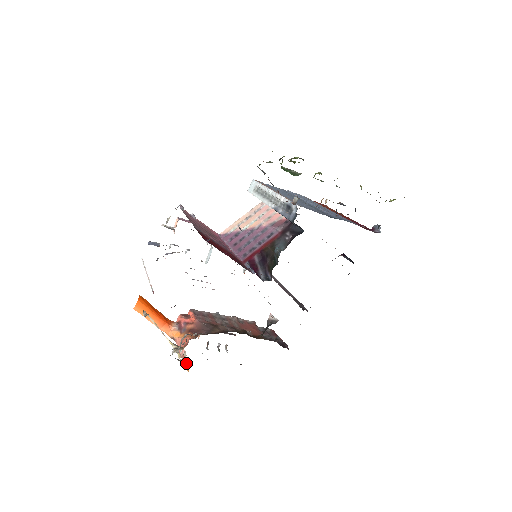
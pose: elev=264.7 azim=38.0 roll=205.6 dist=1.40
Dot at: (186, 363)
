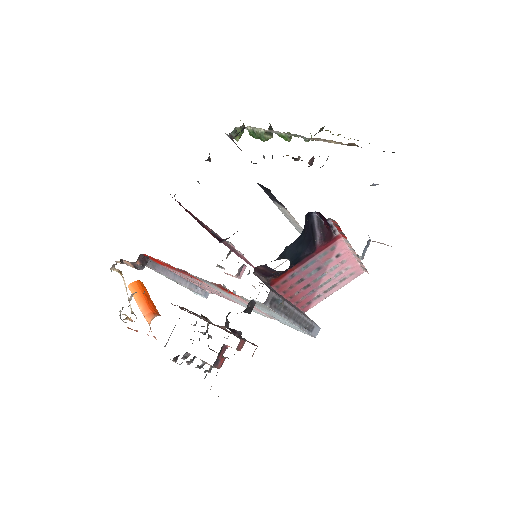
Dot at: occluded
